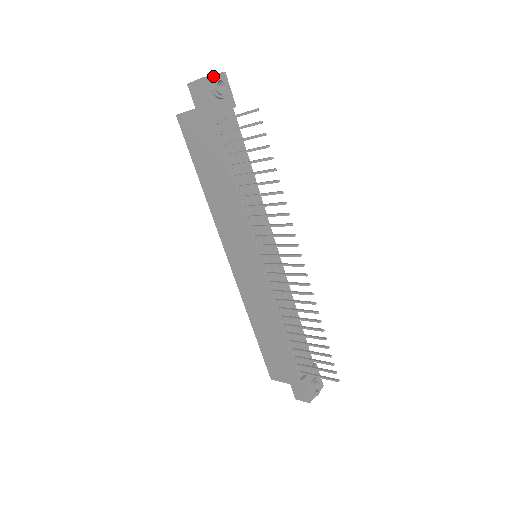
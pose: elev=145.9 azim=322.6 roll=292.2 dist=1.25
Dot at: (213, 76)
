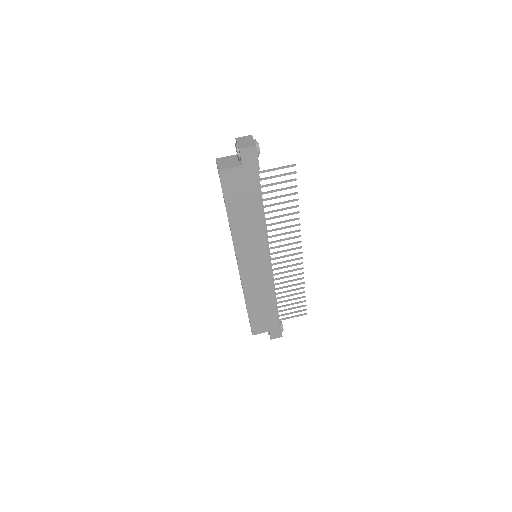
Dot at: (257, 142)
